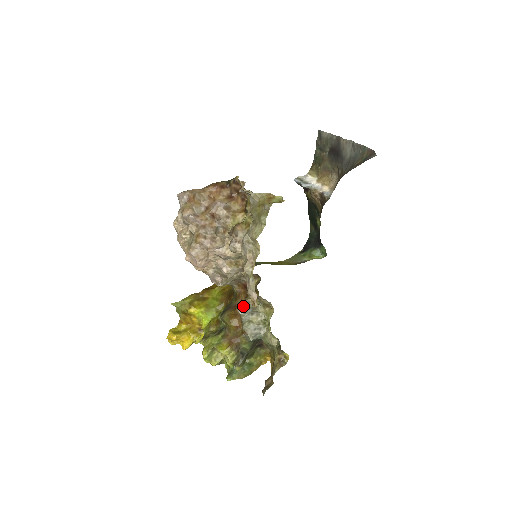
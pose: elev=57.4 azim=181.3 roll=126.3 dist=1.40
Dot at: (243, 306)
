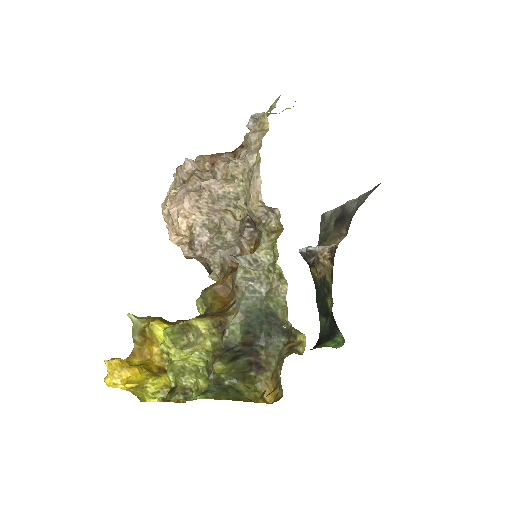
Dot at: occluded
